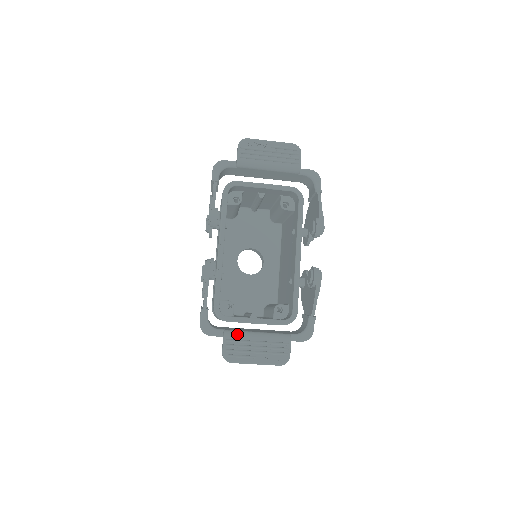
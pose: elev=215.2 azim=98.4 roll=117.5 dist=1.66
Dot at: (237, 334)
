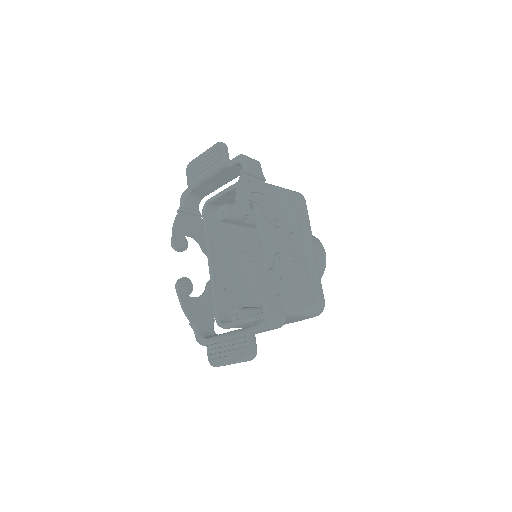
Dot at: (213, 339)
